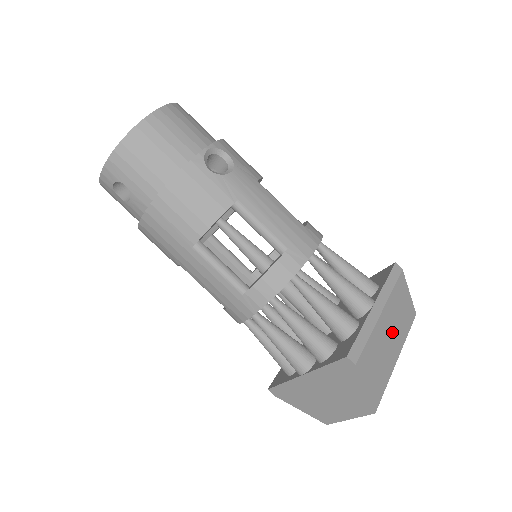
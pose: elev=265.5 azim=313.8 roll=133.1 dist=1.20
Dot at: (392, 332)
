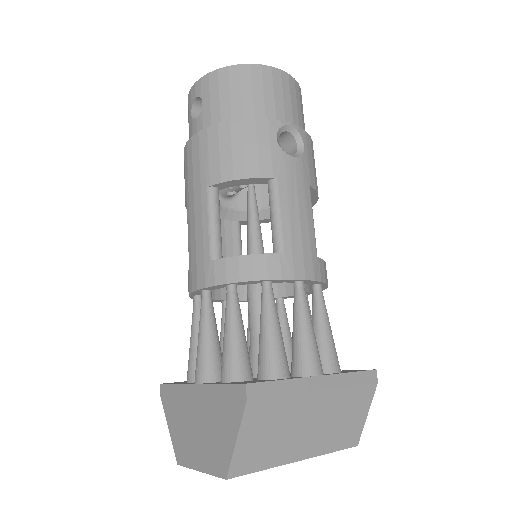
Dot at: (316, 425)
